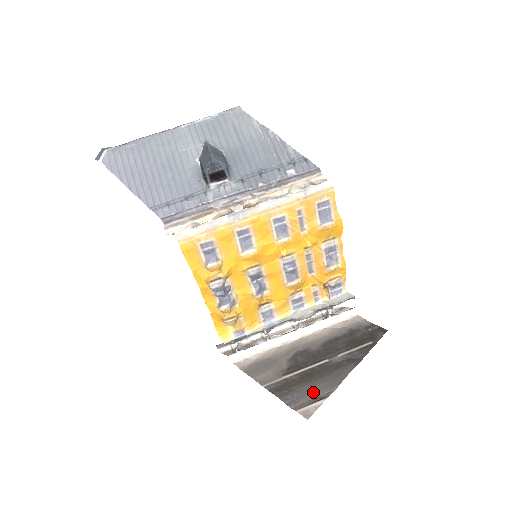
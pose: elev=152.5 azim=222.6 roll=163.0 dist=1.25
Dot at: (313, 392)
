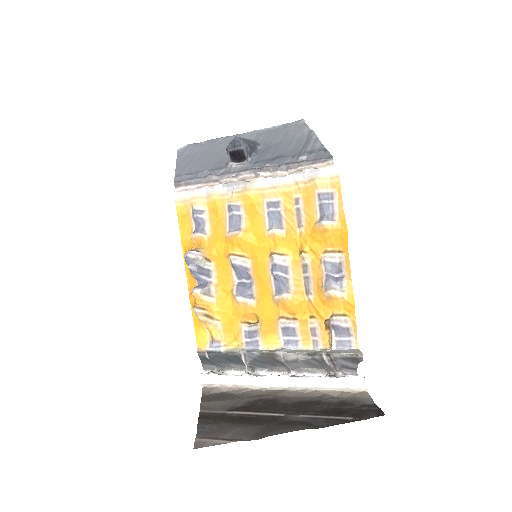
Dot at: (233, 432)
